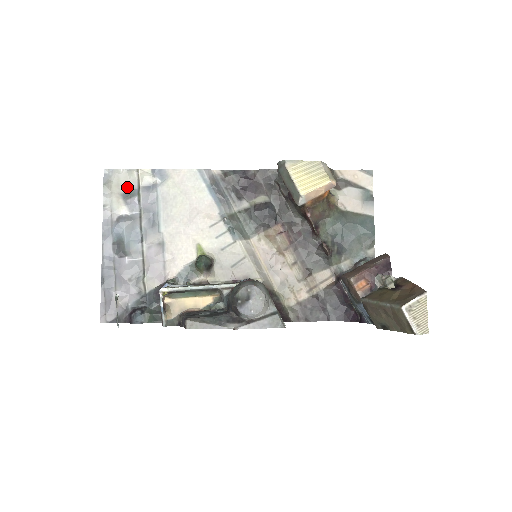
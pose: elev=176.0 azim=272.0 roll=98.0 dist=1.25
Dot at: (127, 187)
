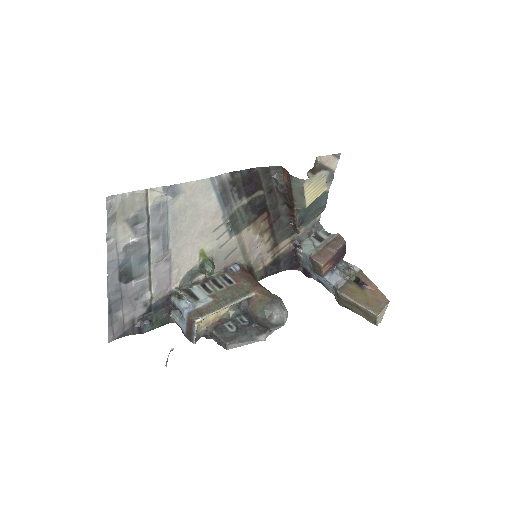
Dot at: (133, 211)
